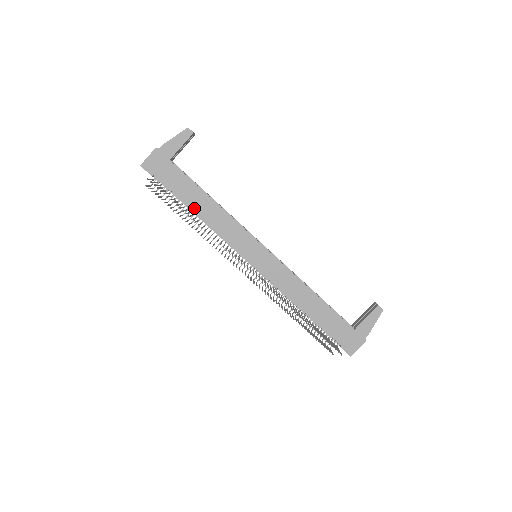
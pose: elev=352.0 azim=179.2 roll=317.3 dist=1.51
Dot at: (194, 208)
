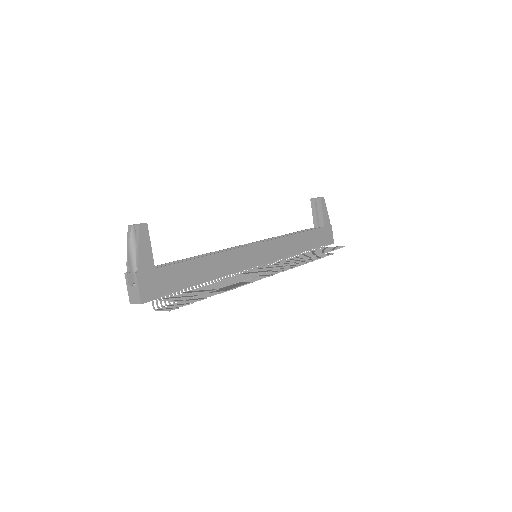
Dot at: (204, 279)
